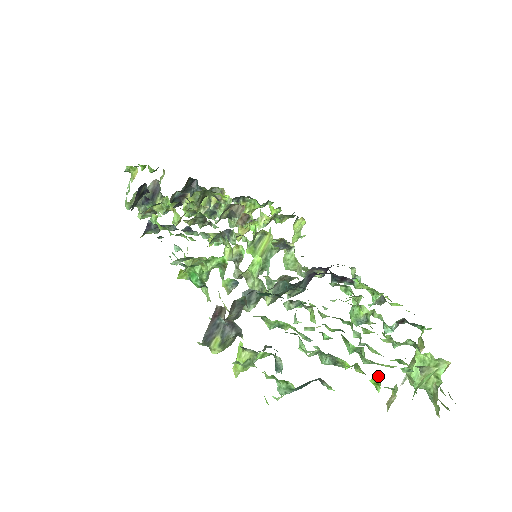
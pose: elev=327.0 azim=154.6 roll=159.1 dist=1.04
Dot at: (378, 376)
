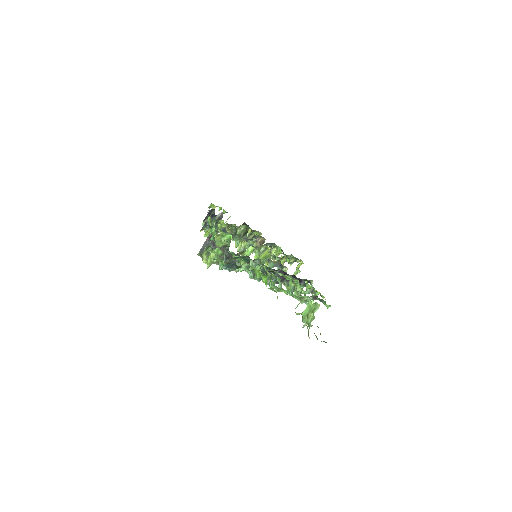
Dot at: occluded
